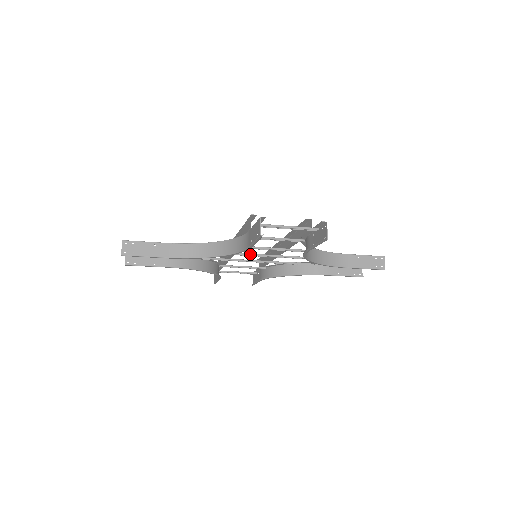
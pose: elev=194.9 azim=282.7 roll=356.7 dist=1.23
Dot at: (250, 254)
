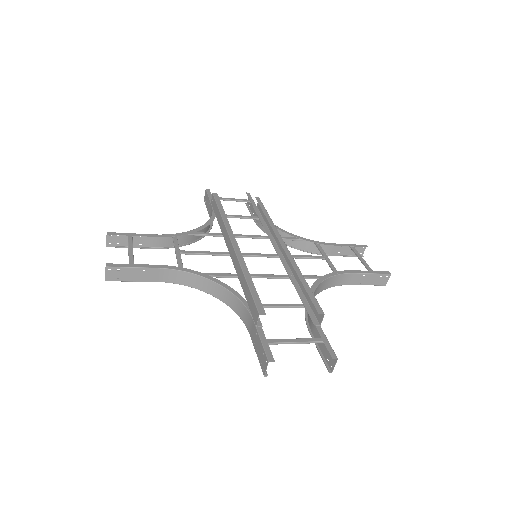
Dot at: (250, 256)
